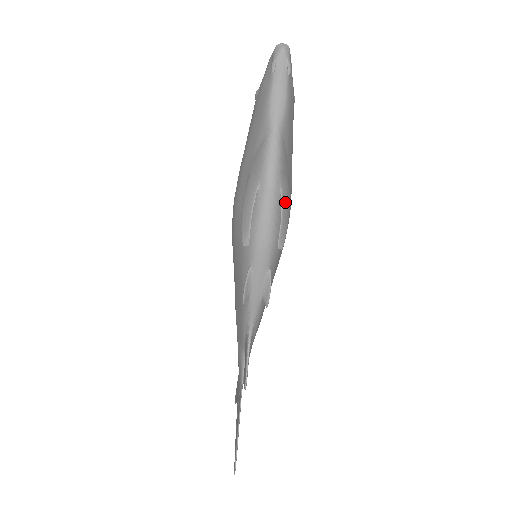
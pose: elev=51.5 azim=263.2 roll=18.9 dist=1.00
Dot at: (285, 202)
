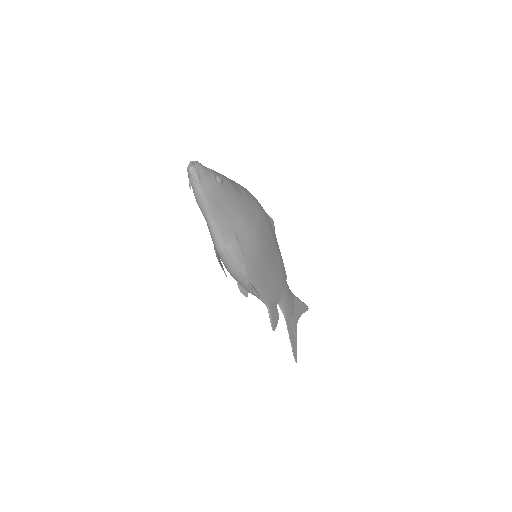
Dot at: (234, 253)
